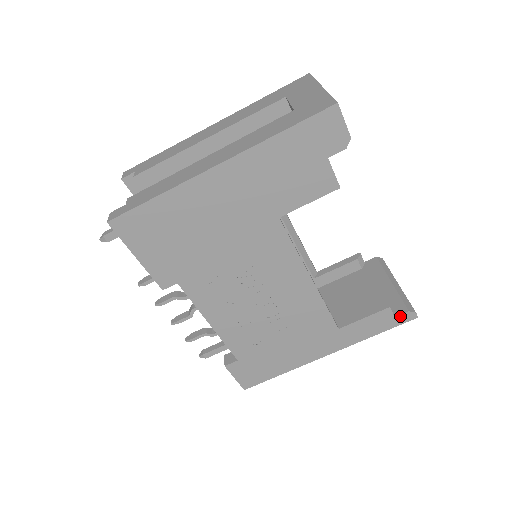
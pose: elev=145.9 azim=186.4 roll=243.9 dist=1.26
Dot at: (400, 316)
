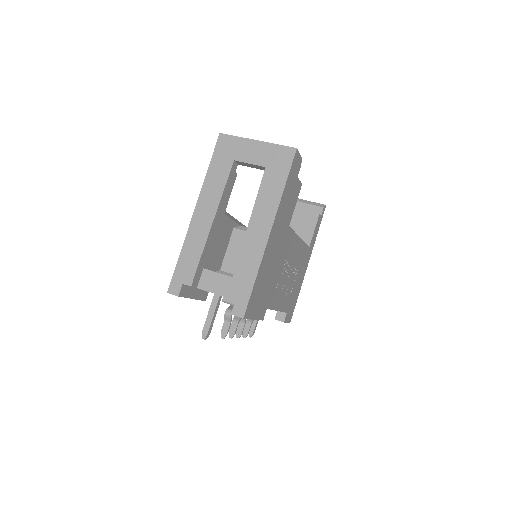
Dot at: (322, 213)
